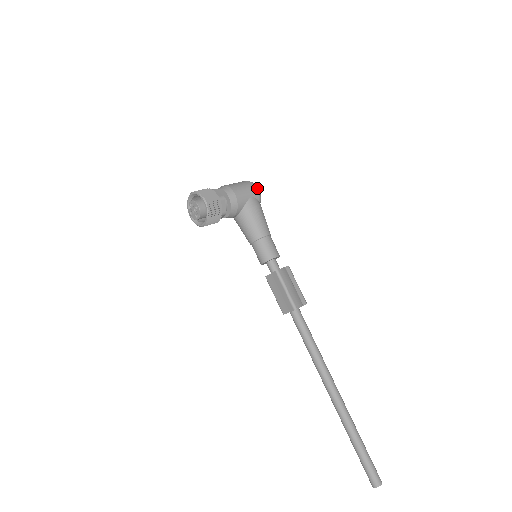
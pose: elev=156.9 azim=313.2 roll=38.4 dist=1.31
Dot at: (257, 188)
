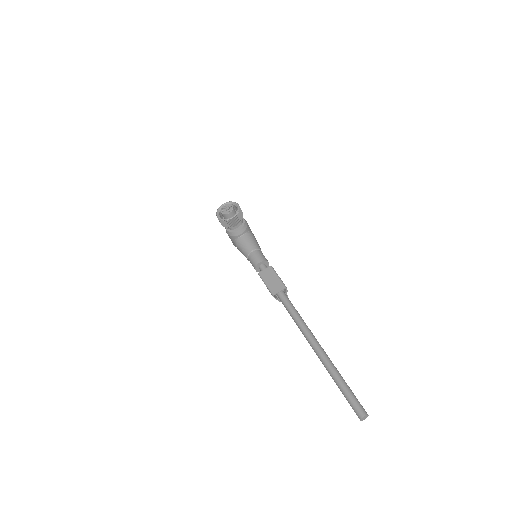
Dot at: occluded
